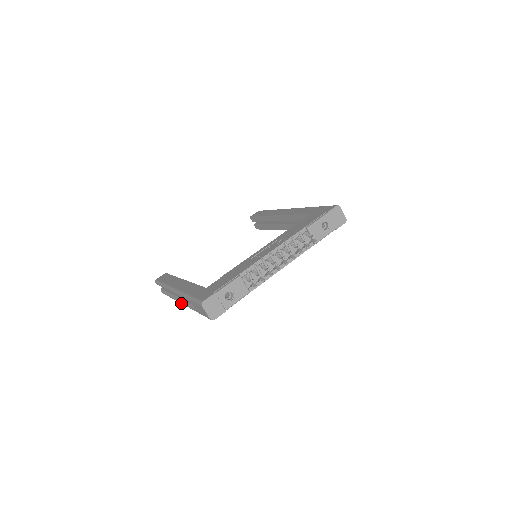
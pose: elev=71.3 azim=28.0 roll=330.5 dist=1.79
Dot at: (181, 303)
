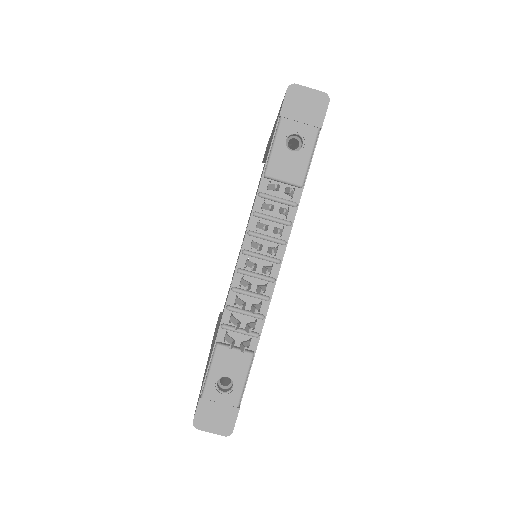
Dot at: occluded
